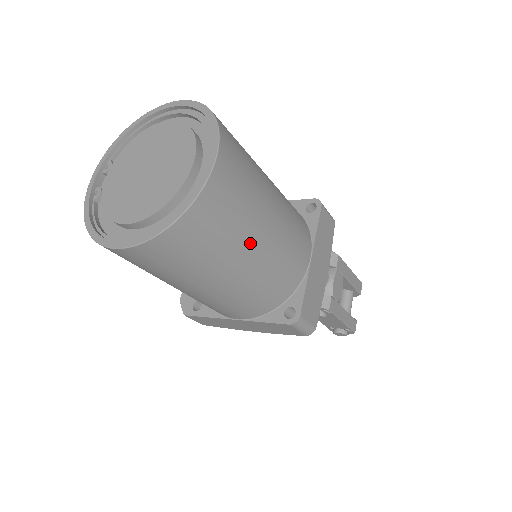
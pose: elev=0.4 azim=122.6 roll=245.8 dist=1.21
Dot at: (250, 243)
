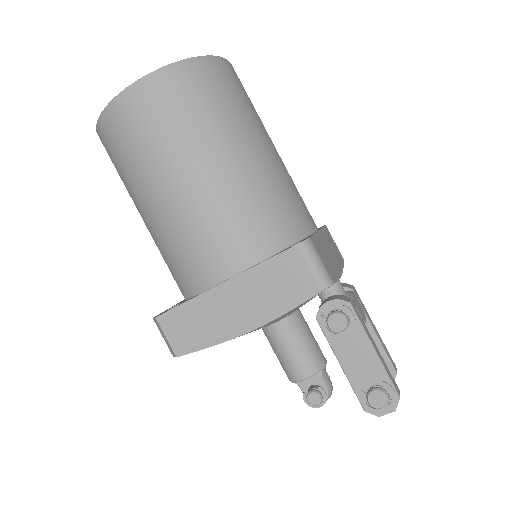
Dot at: (252, 135)
